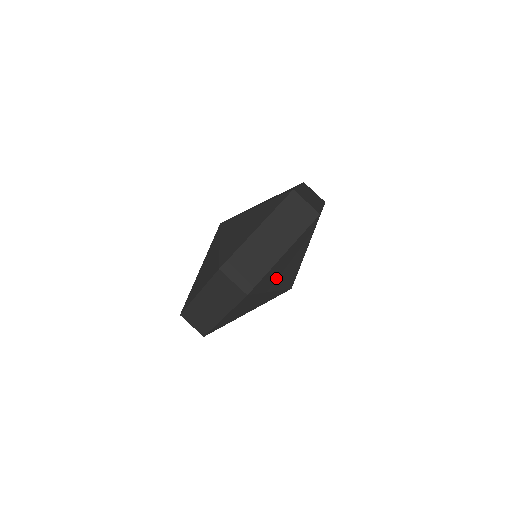
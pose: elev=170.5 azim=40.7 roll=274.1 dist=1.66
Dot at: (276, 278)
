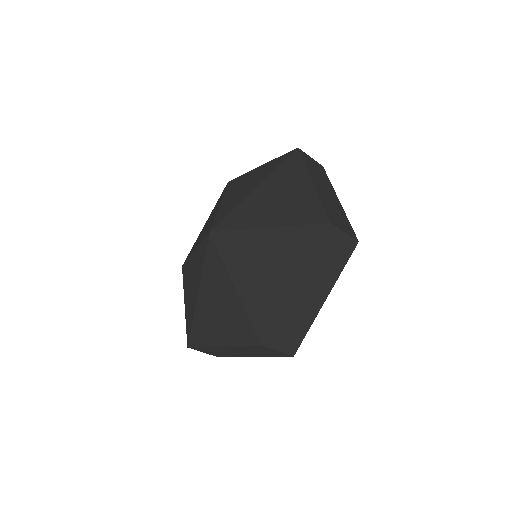
Dot at: occluded
